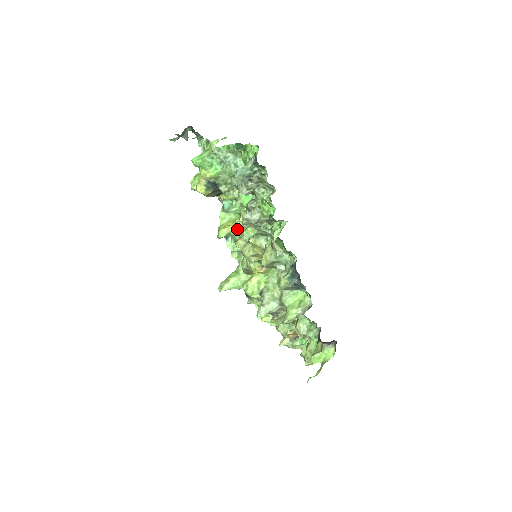
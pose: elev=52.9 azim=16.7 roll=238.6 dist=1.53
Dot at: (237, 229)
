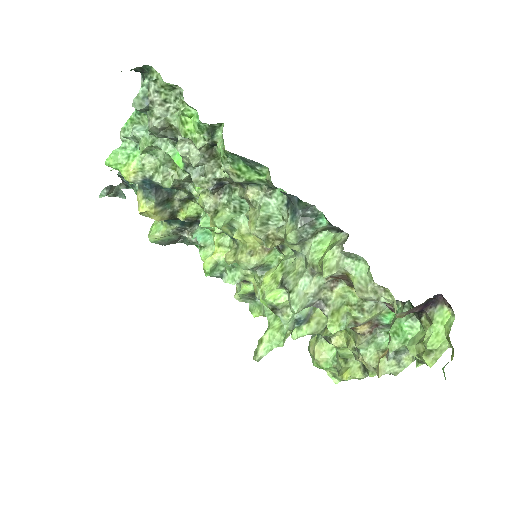
Dot at: (223, 251)
